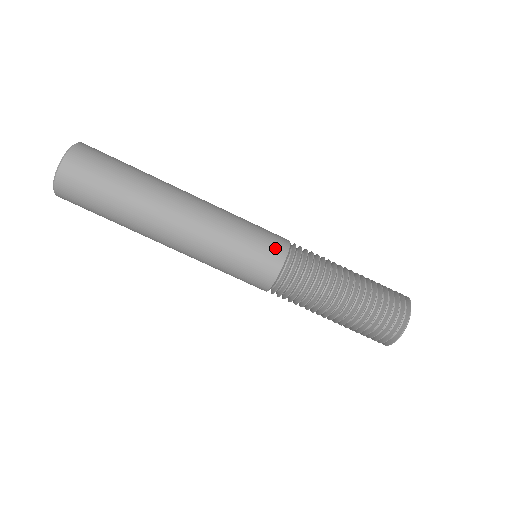
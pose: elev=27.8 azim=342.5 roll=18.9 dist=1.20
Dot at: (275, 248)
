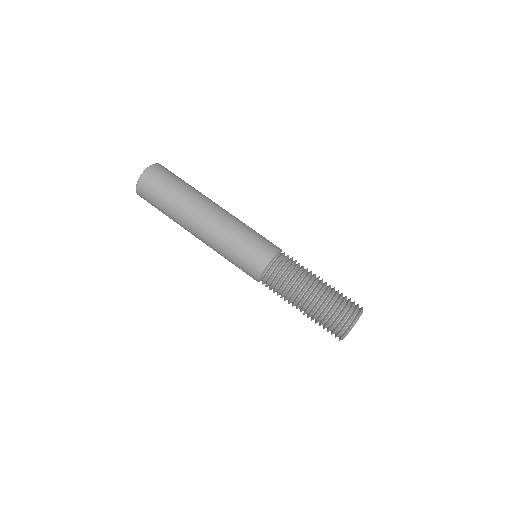
Dot at: (253, 268)
